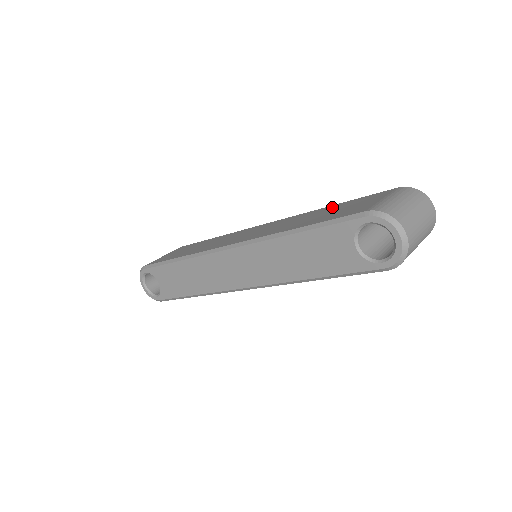
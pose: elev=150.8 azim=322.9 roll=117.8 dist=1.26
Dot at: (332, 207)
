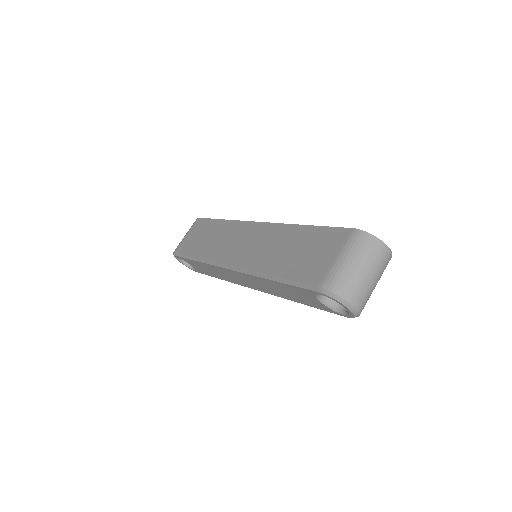
Dot at: (303, 234)
